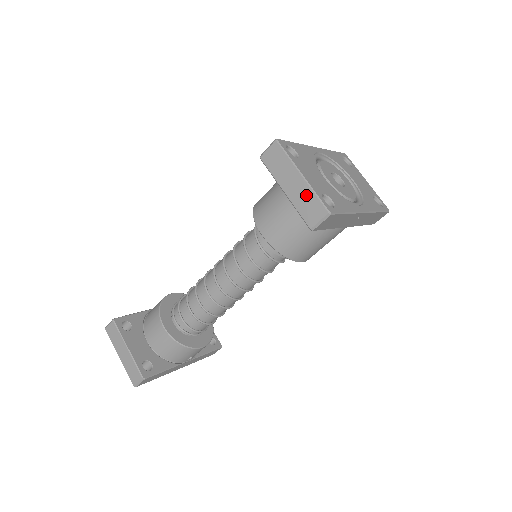
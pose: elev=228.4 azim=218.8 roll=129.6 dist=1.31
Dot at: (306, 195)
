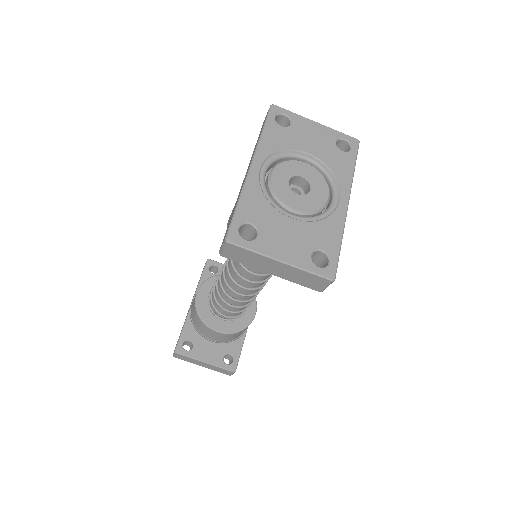
Dot at: (297, 274)
